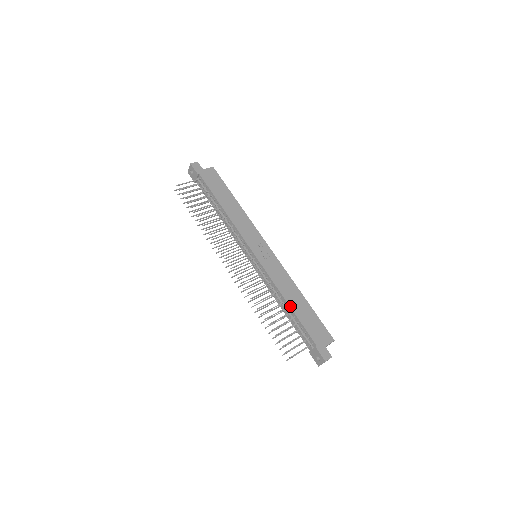
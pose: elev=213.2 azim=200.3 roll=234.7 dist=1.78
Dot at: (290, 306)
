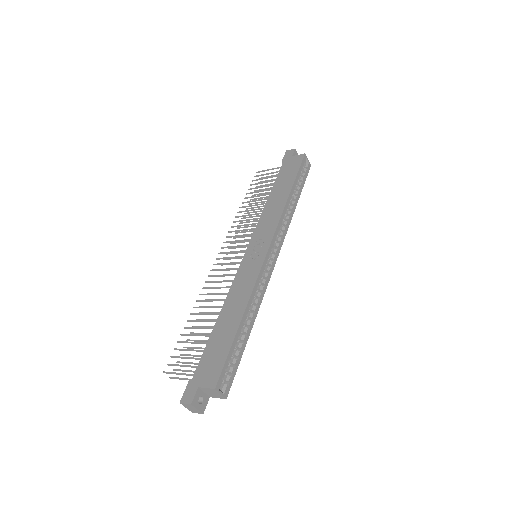
Dot at: (217, 319)
